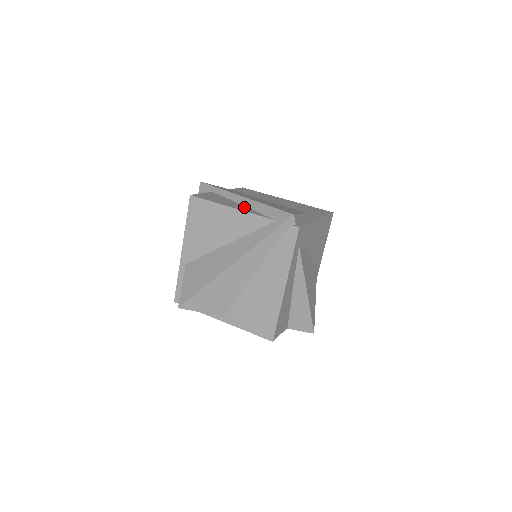
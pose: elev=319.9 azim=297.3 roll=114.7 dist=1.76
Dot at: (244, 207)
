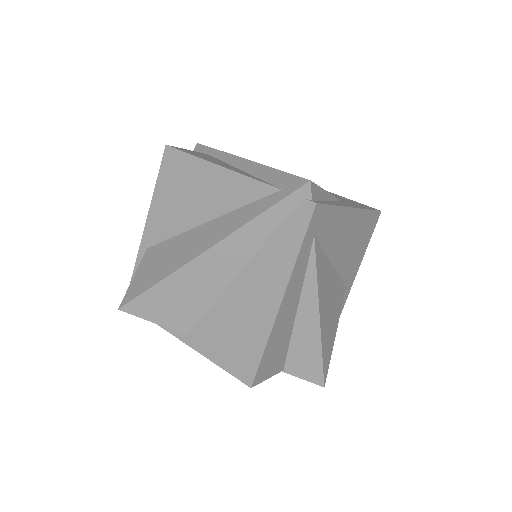
Dot at: (240, 170)
